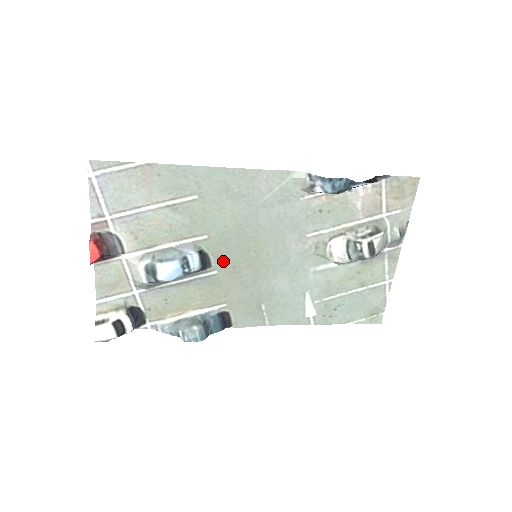
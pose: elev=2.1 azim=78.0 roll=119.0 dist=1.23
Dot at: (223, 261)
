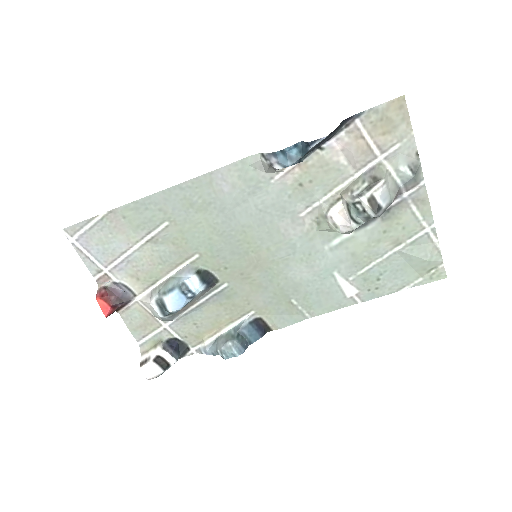
Dot at: (227, 272)
